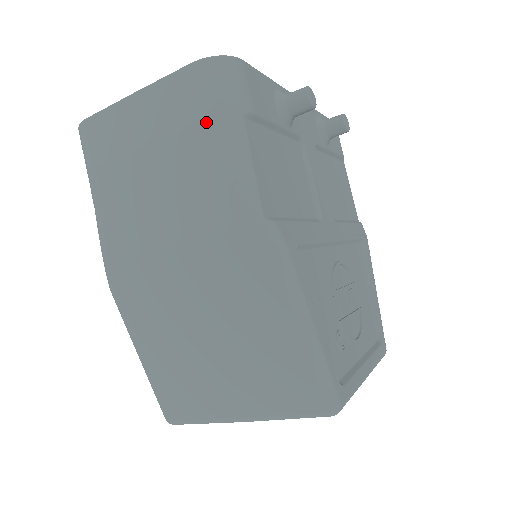
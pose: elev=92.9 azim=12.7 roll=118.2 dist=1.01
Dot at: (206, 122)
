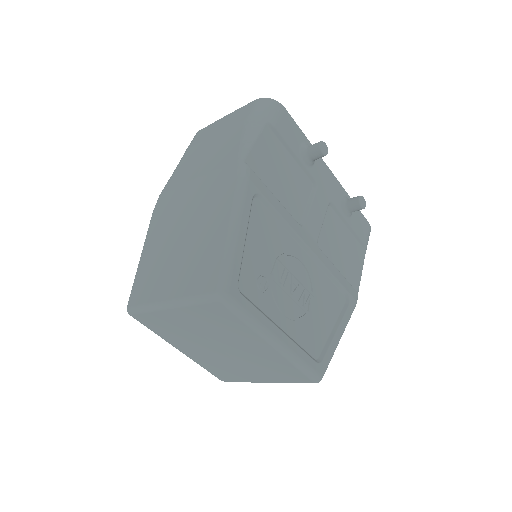
Dot at: (246, 120)
